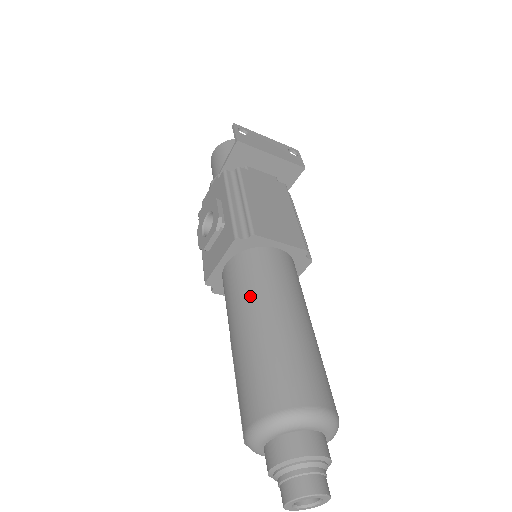
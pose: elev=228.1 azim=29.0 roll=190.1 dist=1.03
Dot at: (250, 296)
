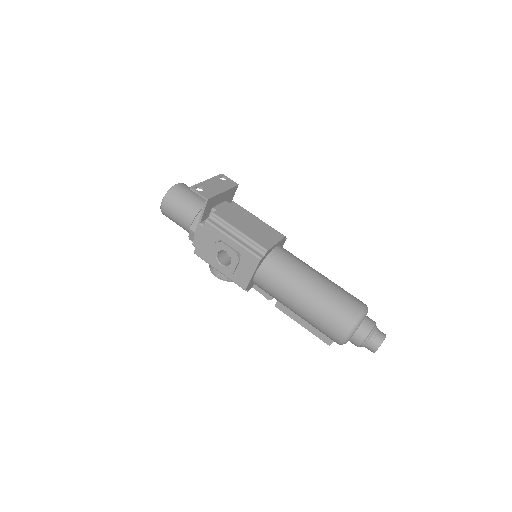
Dot at: (291, 283)
